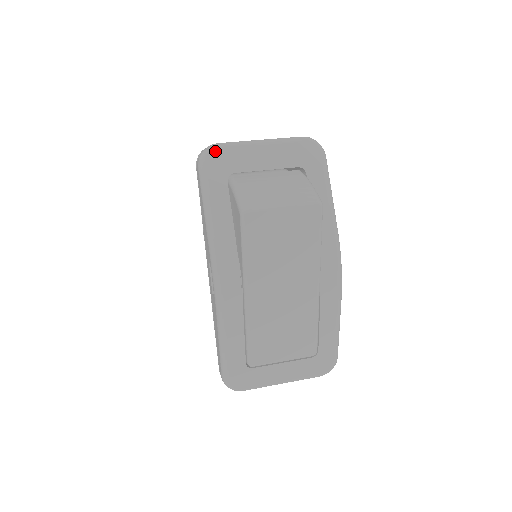
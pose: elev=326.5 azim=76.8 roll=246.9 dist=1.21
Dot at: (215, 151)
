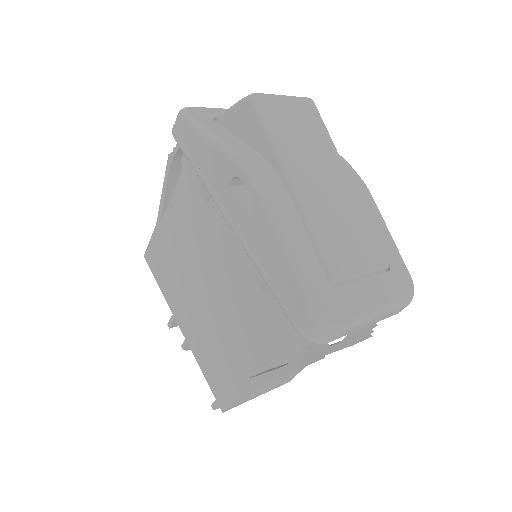
Dot at: (191, 108)
